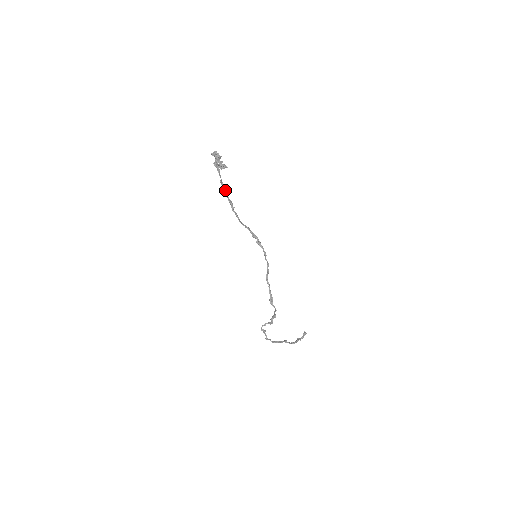
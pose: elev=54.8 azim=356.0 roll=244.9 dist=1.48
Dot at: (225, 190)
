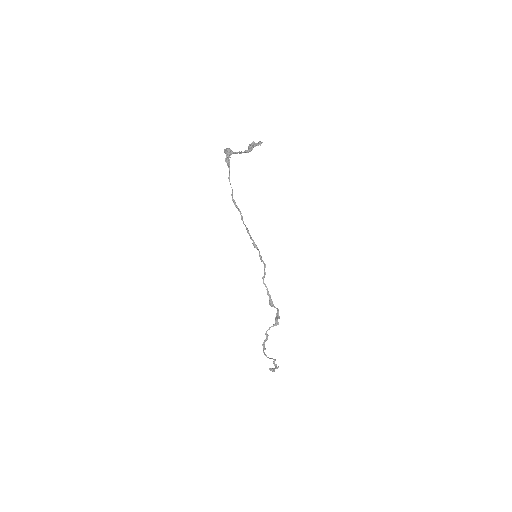
Dot at: (231, 187)
